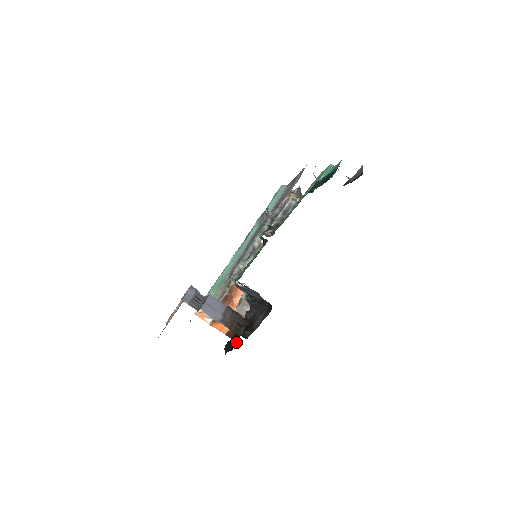
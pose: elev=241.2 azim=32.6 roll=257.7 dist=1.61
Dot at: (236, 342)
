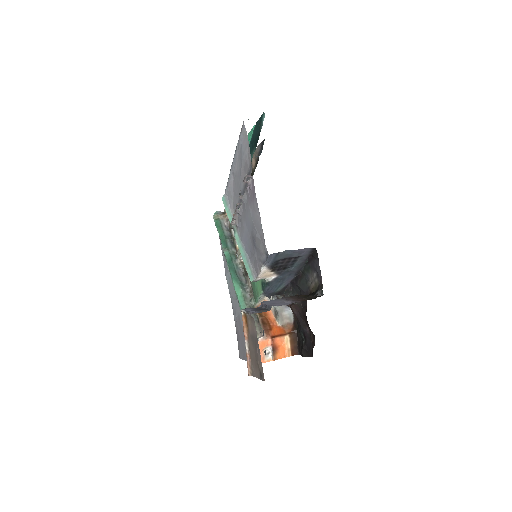
Dot at: (310, 337)
